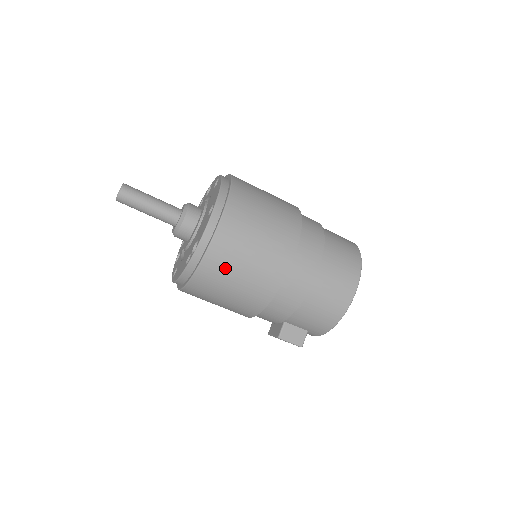
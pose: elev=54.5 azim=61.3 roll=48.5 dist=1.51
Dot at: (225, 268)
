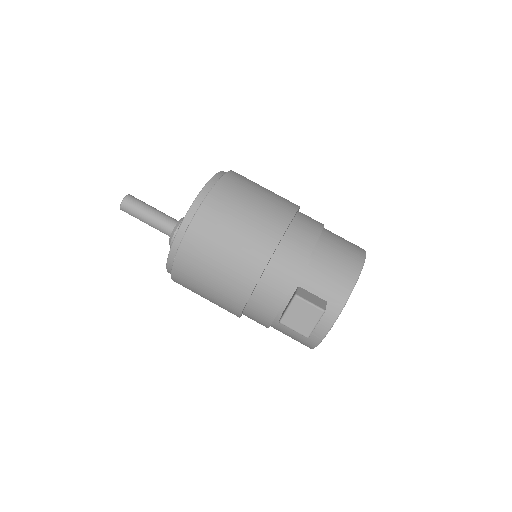
Dot at: (236, 196)
